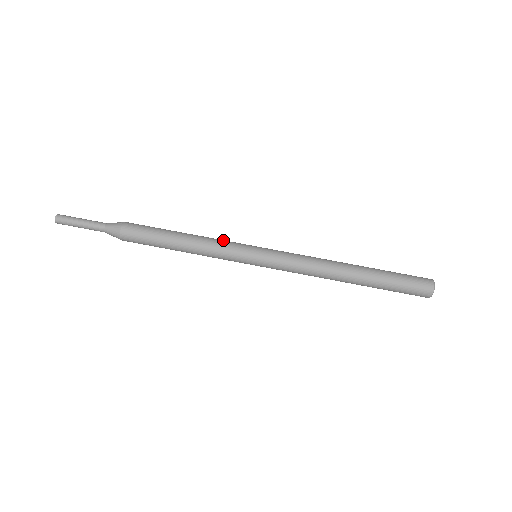
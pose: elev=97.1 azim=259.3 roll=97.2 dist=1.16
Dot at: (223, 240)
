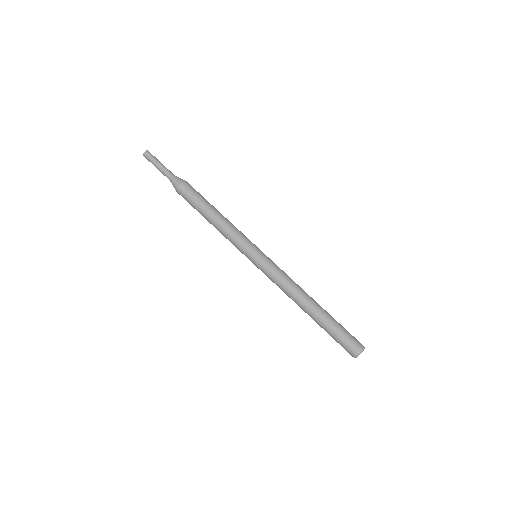
Dot at: (242, 233)
